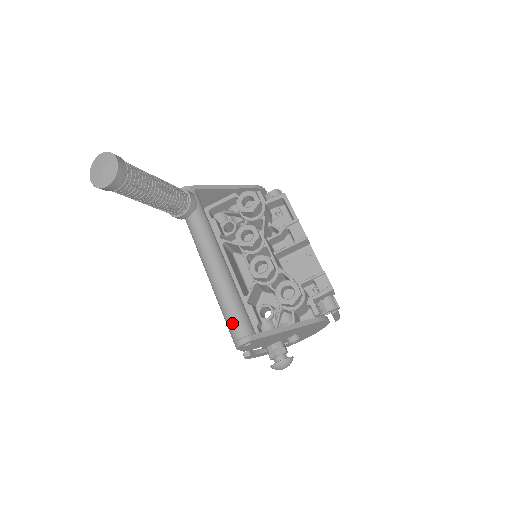
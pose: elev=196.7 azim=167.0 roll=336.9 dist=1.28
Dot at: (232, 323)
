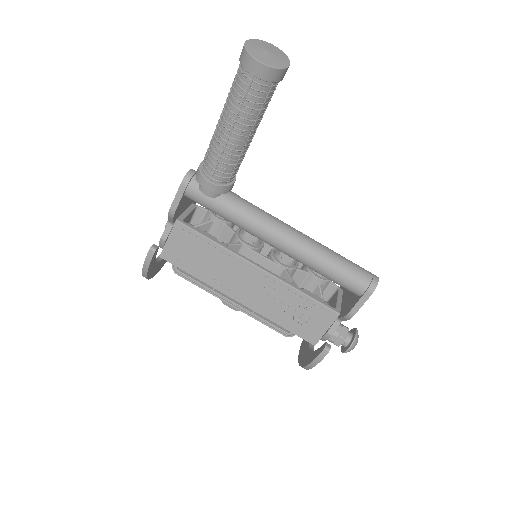
Dot at: (355, 268)
